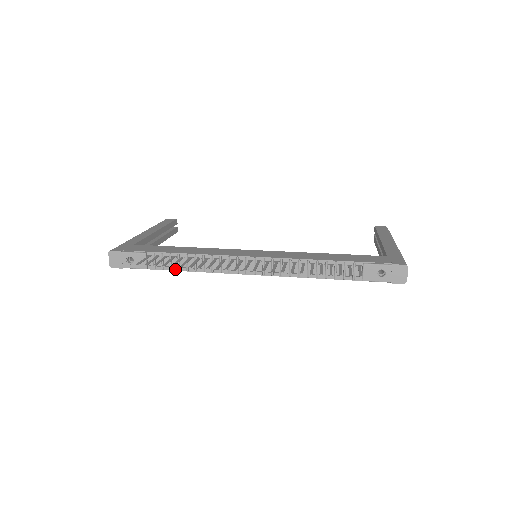
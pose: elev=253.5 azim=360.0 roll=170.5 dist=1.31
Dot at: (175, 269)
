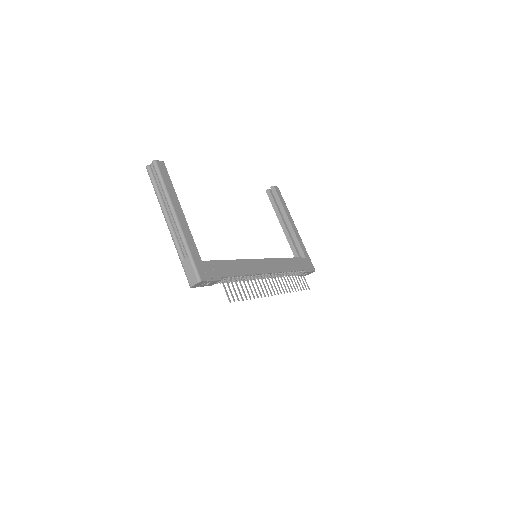
Dot at: occluded
